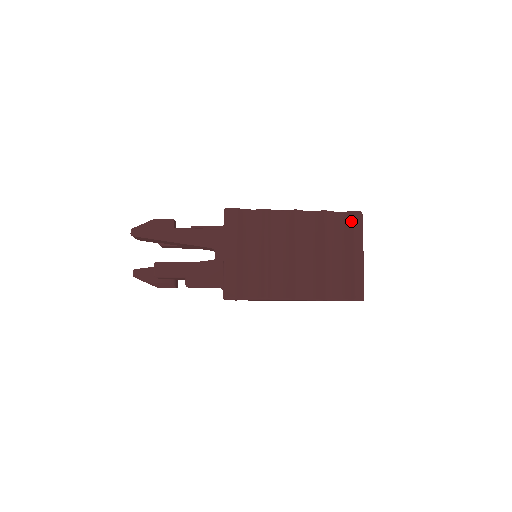
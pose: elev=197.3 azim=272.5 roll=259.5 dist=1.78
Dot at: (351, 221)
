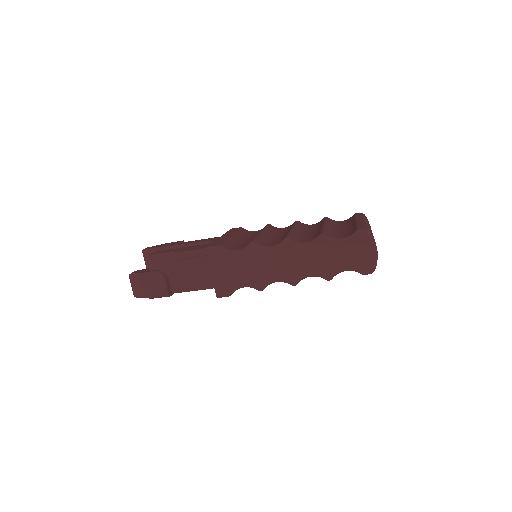
Dot at: (353, 216)
